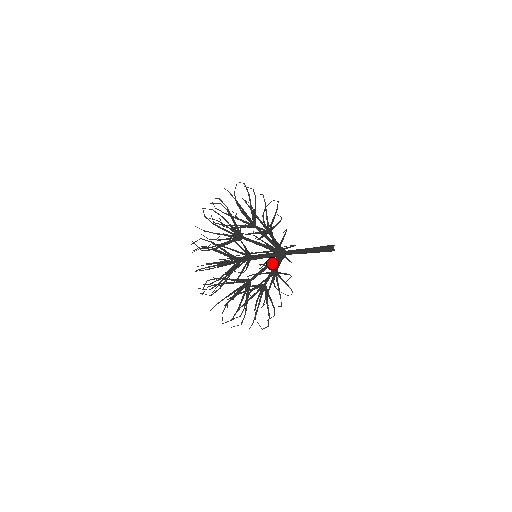
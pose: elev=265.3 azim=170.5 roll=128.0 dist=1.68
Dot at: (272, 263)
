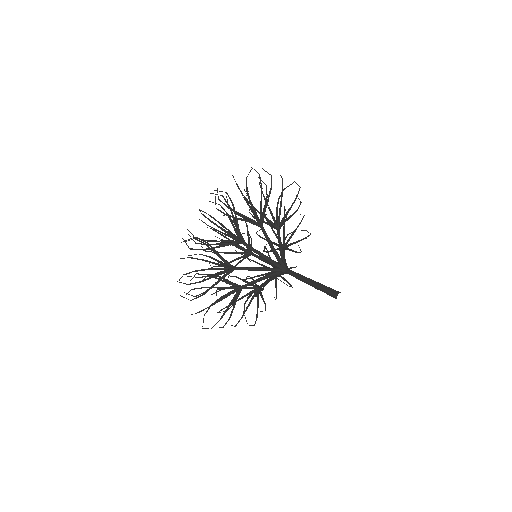
Dot at: occluded
